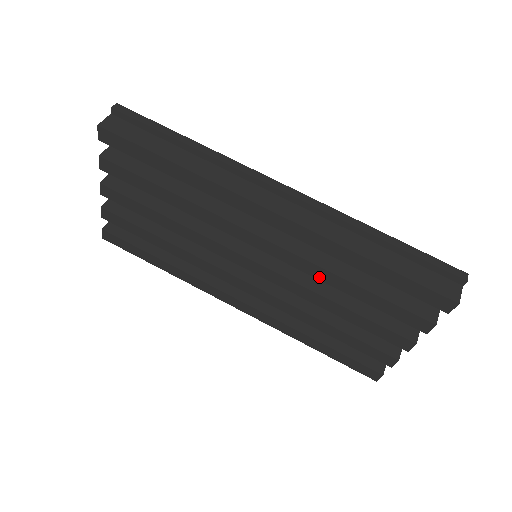
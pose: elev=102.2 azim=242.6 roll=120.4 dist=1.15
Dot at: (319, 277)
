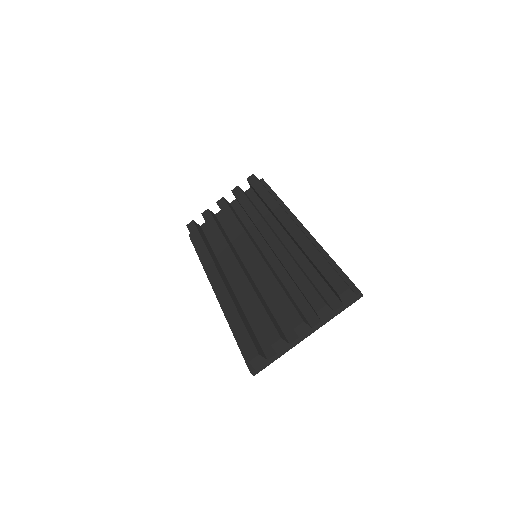
Dot at: (283, 261)
